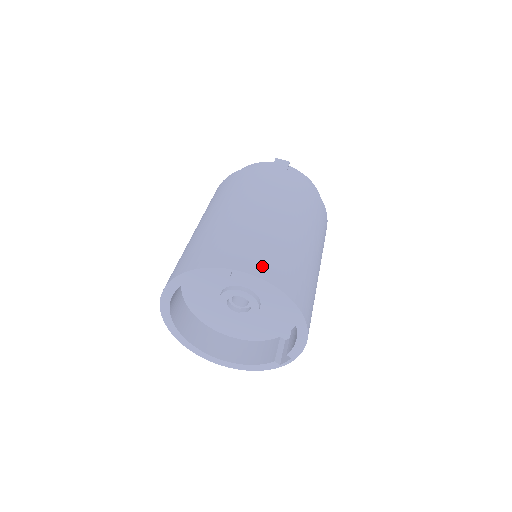
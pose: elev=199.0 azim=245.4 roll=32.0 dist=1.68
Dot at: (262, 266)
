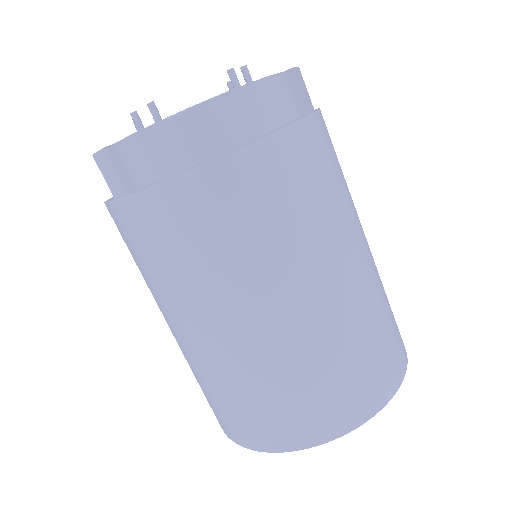
Dot at: (249, 434)
